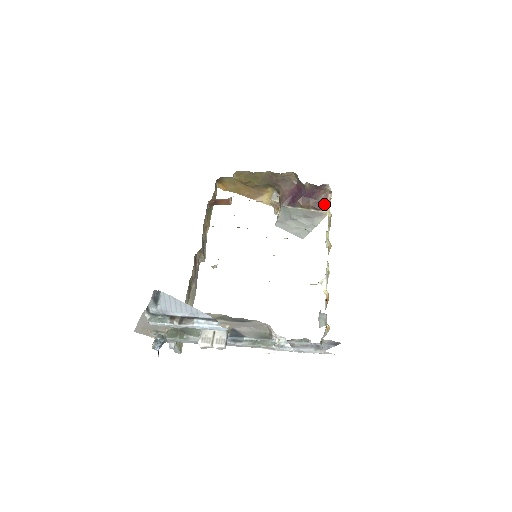
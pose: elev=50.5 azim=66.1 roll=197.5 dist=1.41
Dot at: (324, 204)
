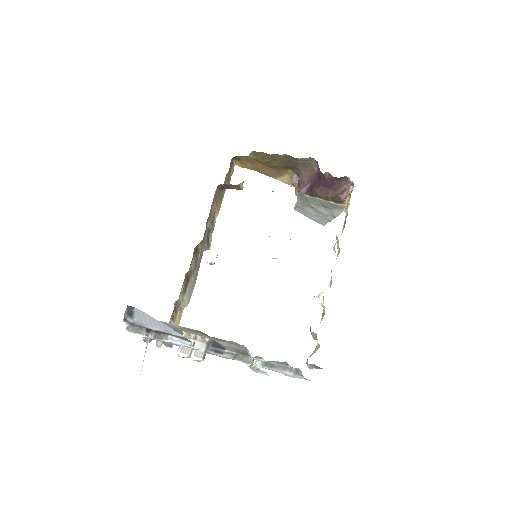
Dot at: (344, 197)
